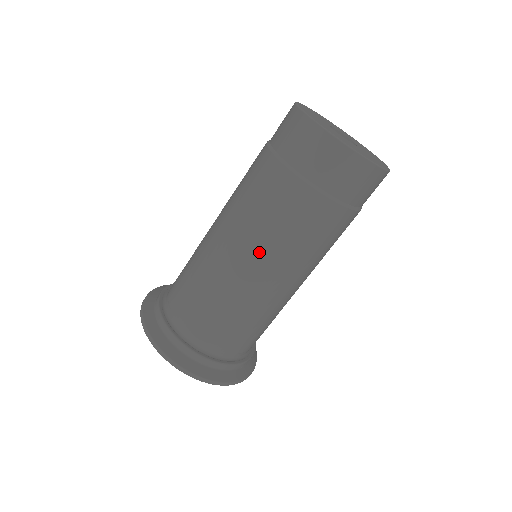
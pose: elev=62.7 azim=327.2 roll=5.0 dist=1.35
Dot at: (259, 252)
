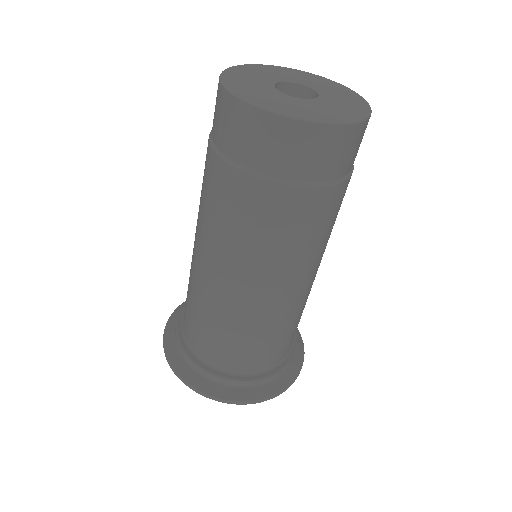
Dot at: (241, 267)
